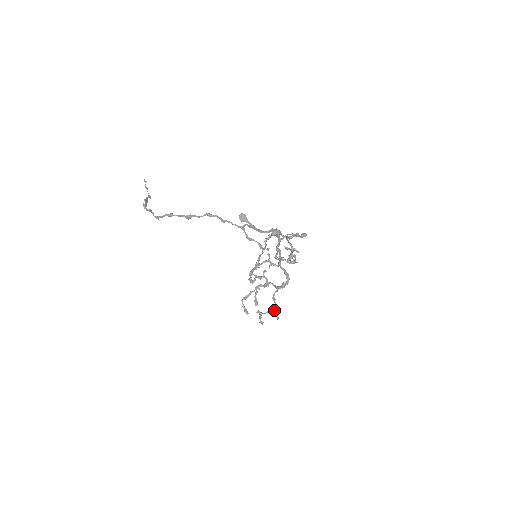
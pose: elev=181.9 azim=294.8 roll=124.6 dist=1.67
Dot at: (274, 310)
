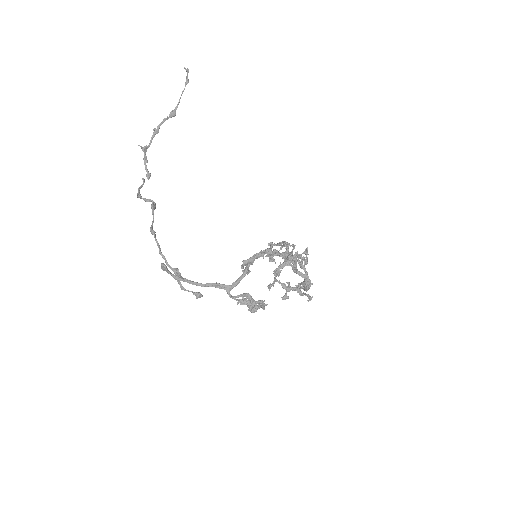
Dot at: (304, 293)
